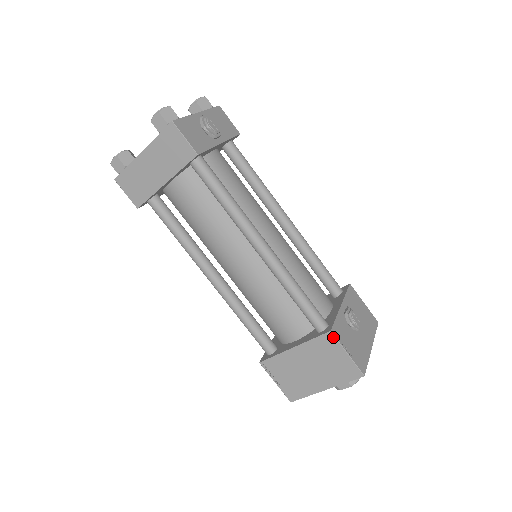
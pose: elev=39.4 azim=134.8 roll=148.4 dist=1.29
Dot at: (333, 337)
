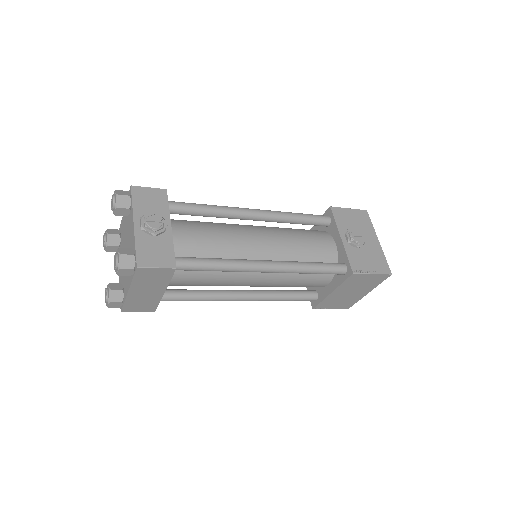
Dot at: (357, 274)
